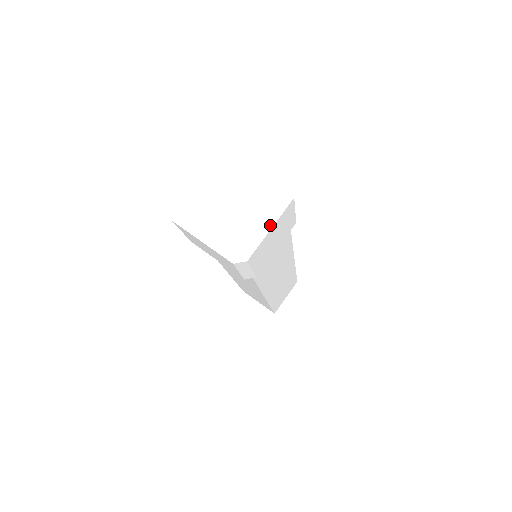
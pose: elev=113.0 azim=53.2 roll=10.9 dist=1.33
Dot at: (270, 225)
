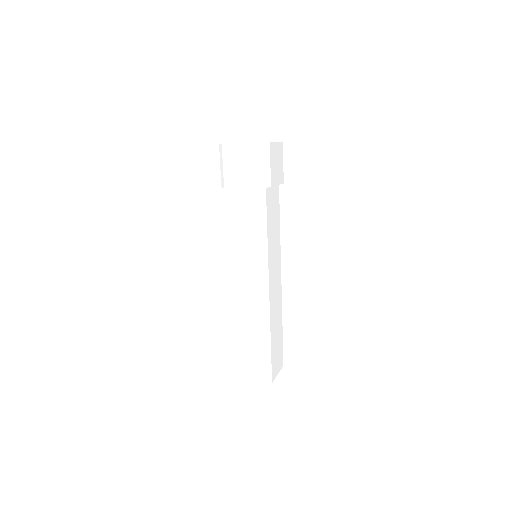
Dot at: (275, 142)
